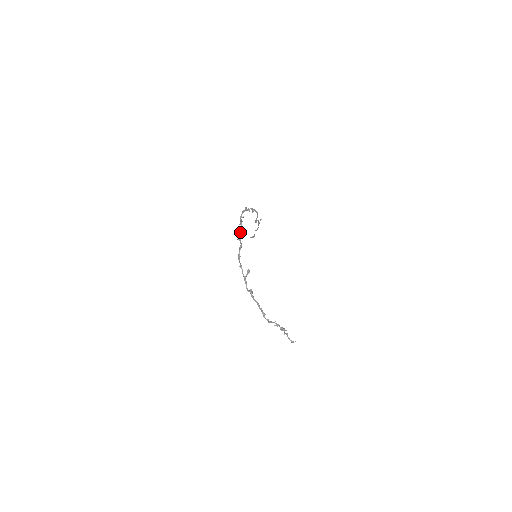
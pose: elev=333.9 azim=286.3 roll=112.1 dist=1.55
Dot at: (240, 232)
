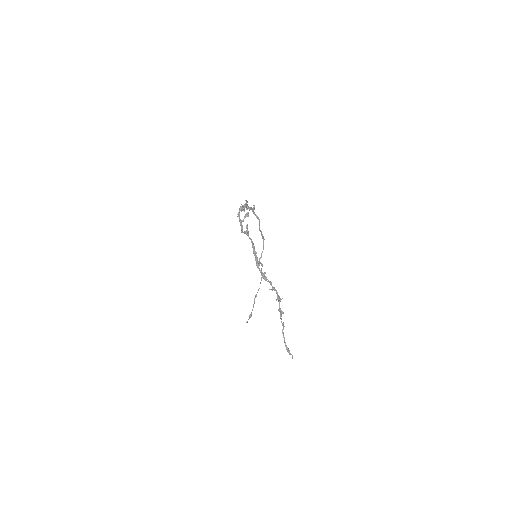
Dot at: (244, 206)
